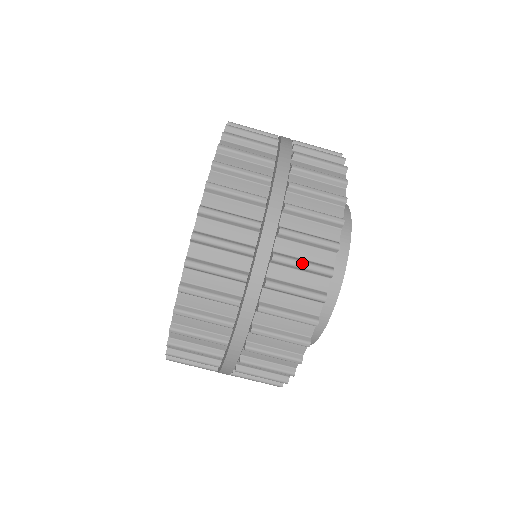
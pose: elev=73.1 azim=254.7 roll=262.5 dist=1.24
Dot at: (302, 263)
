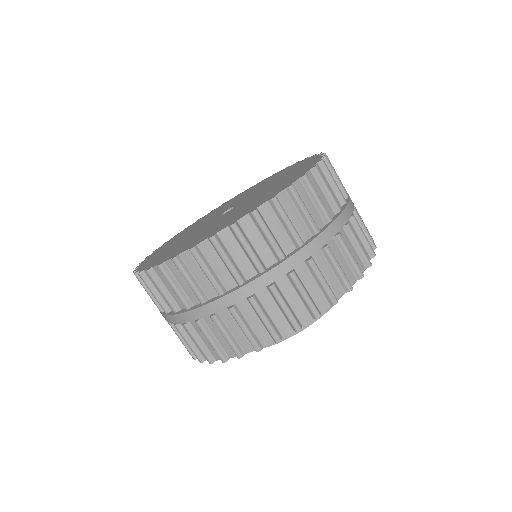
Dot at: occluded
